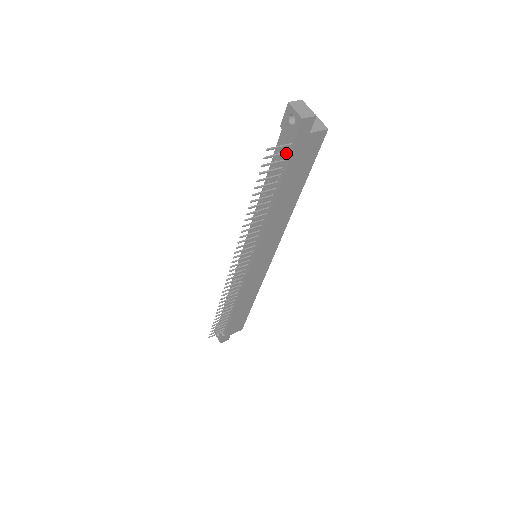
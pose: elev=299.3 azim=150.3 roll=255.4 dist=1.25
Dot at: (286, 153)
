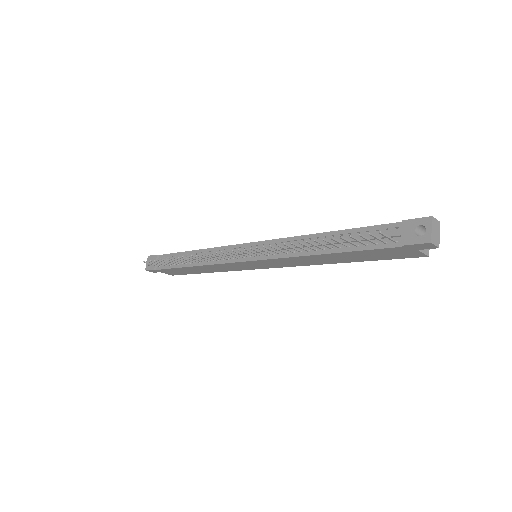
Dot at: (384, 242)
